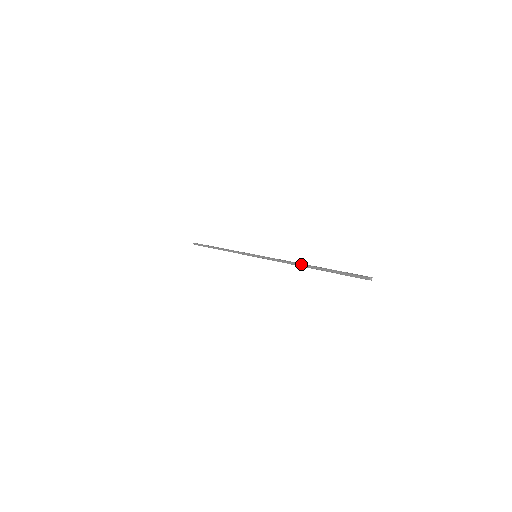
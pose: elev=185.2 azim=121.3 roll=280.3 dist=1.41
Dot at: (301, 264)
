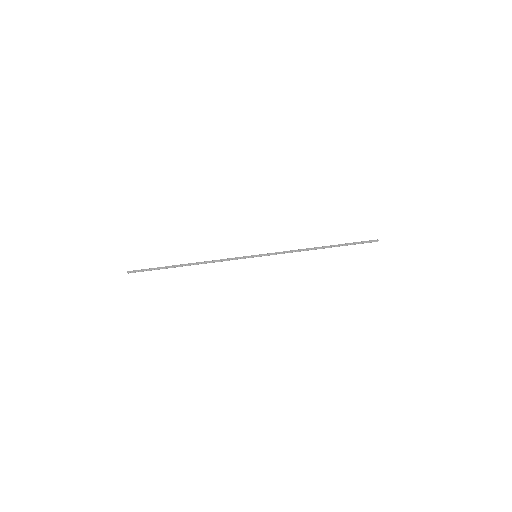
Dot at: (317, 247)
